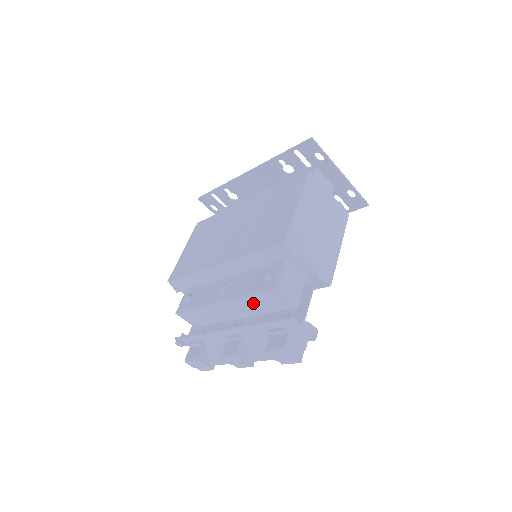
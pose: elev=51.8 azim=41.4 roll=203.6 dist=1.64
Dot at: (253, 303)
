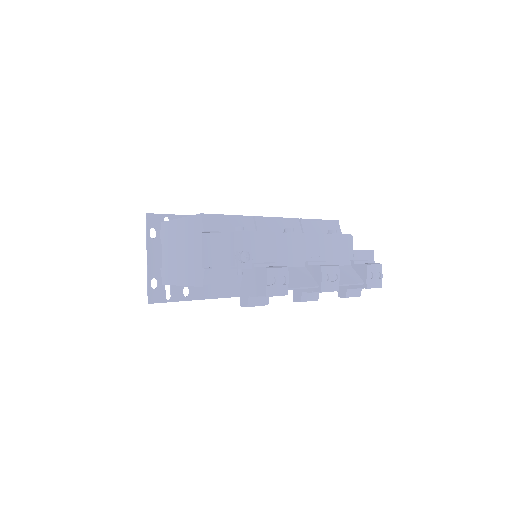
Dot at: (326, 245)
